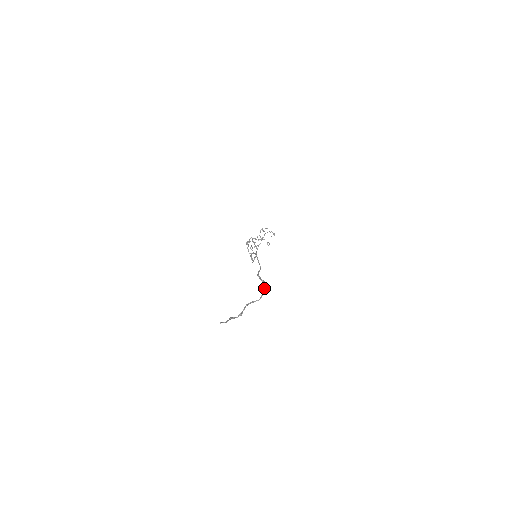
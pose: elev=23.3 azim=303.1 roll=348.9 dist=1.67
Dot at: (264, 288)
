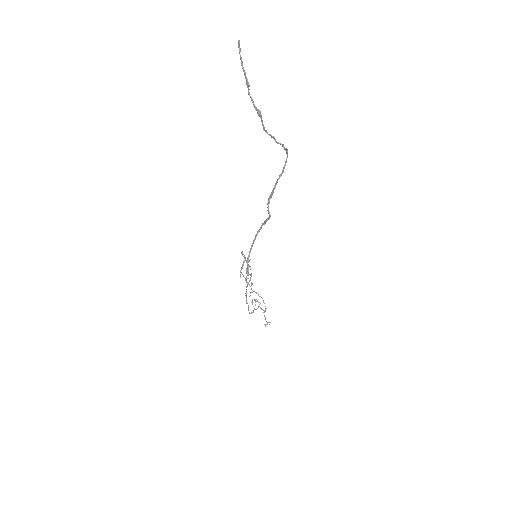
Dot at: (287, 151)
